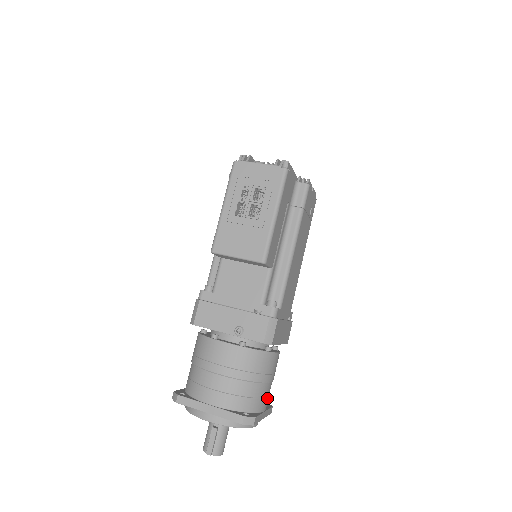
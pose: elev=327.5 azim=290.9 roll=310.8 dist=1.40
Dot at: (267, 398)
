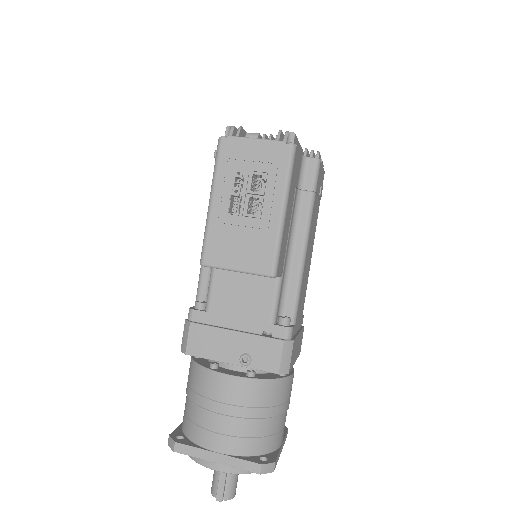
Dot at: occluded
